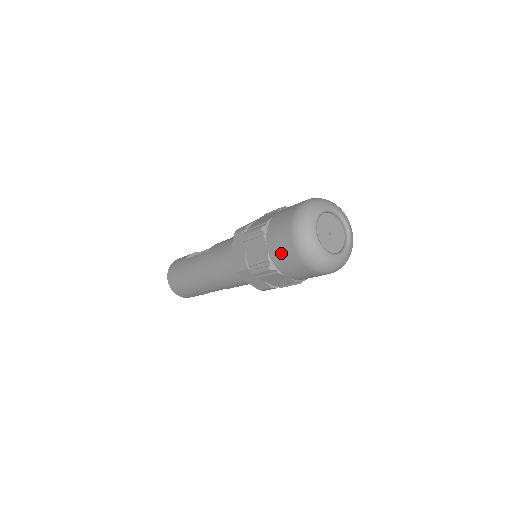
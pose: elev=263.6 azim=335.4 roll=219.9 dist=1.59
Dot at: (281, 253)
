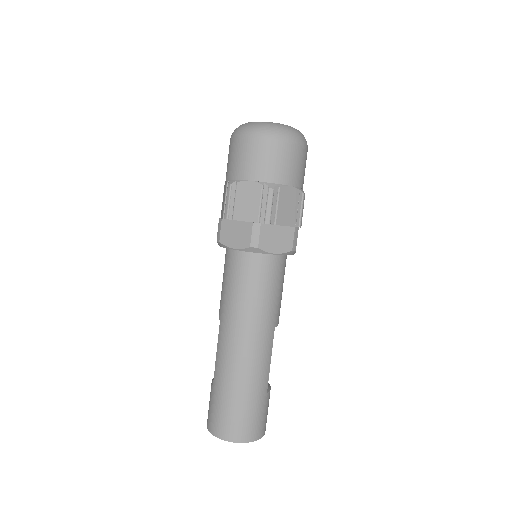
Dot at: (262, 161)
